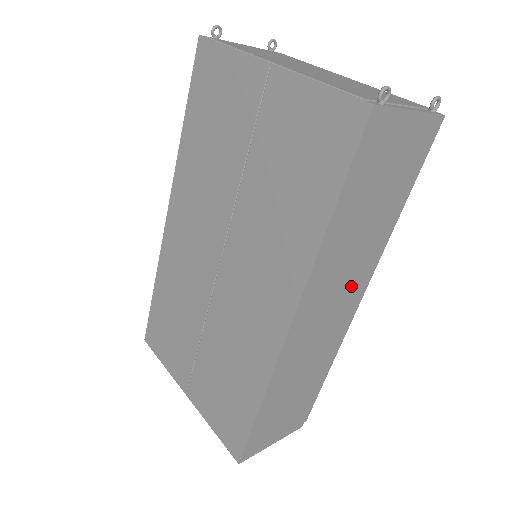
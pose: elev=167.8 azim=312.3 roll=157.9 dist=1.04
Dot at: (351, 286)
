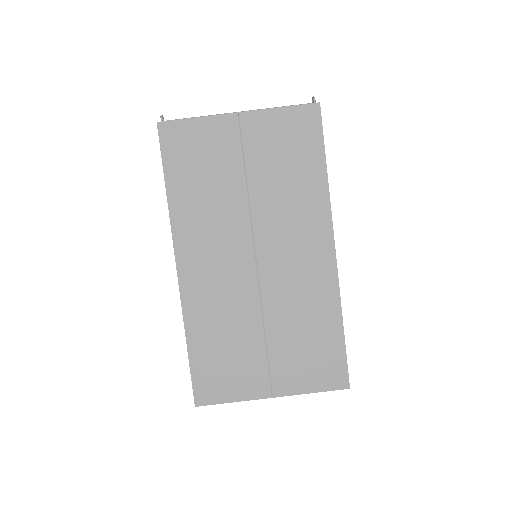
Dot at: occluded
